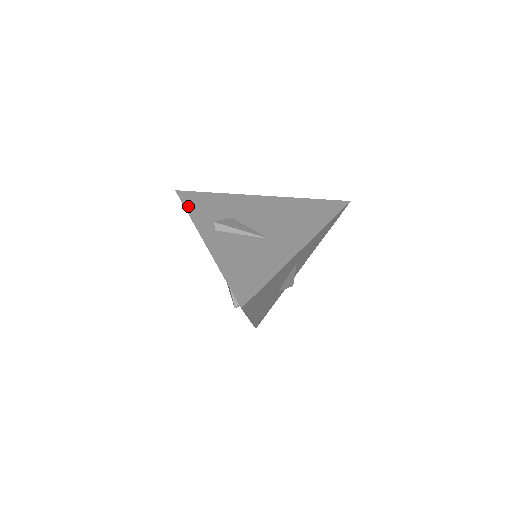
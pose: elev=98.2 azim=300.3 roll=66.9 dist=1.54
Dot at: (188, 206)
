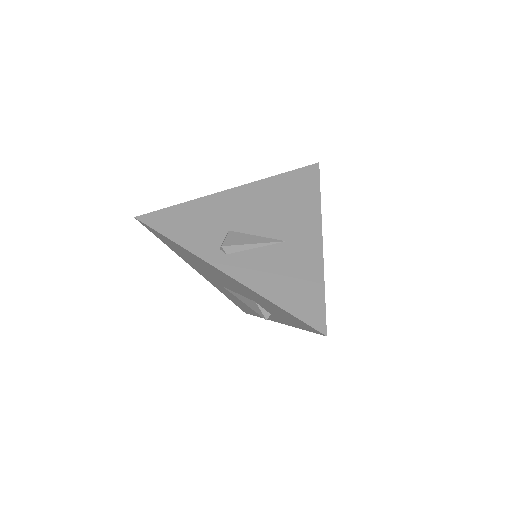
Dot at: (169, 234)
